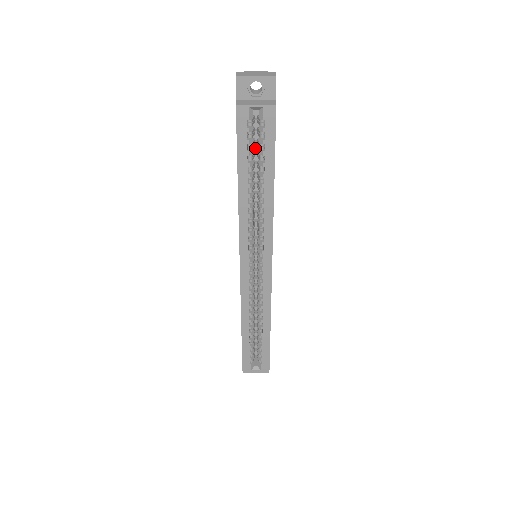
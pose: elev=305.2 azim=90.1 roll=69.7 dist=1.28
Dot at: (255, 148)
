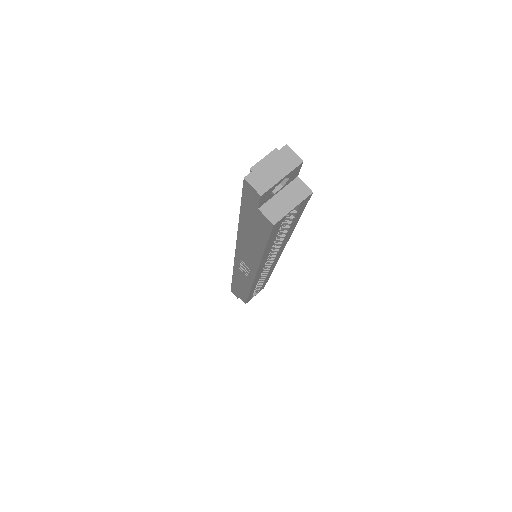
Dot at: occluded
